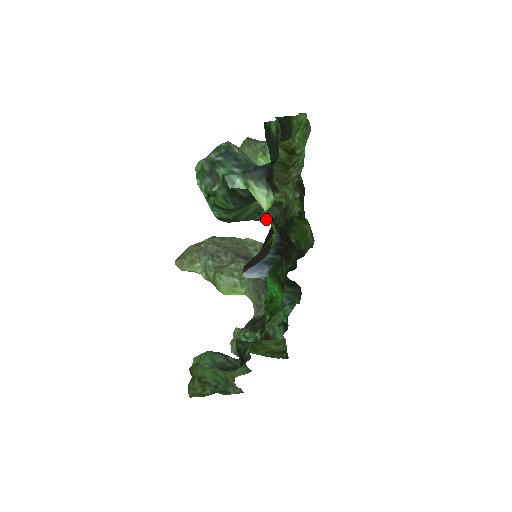
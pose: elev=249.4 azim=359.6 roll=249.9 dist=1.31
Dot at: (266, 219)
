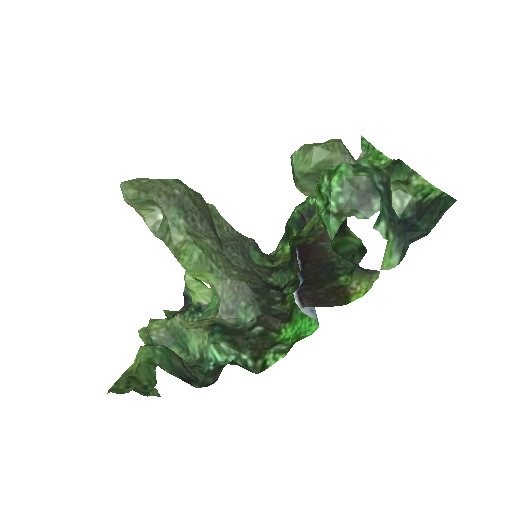
Dot at: (366, 271)
